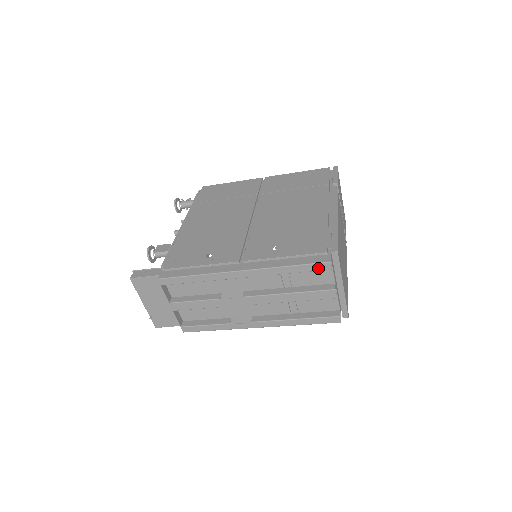
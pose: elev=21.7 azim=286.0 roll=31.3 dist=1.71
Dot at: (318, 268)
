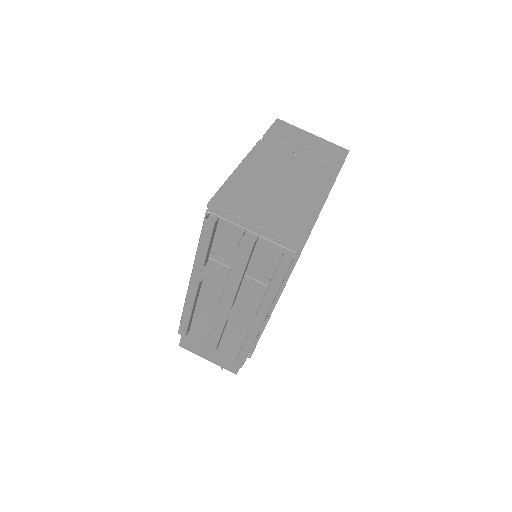
Dot at: (208, 231)
